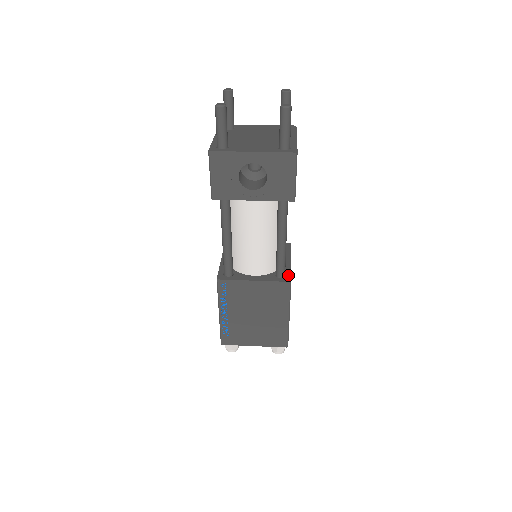
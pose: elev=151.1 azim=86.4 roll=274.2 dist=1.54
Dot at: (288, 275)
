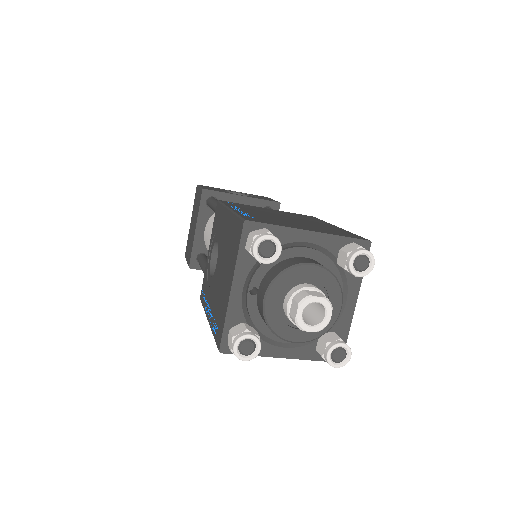
Dot at: occluded
